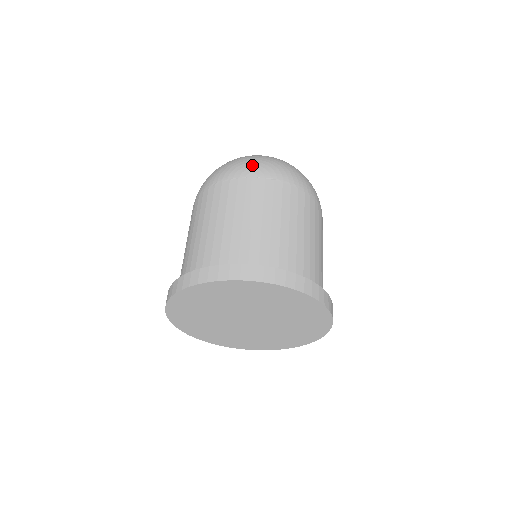
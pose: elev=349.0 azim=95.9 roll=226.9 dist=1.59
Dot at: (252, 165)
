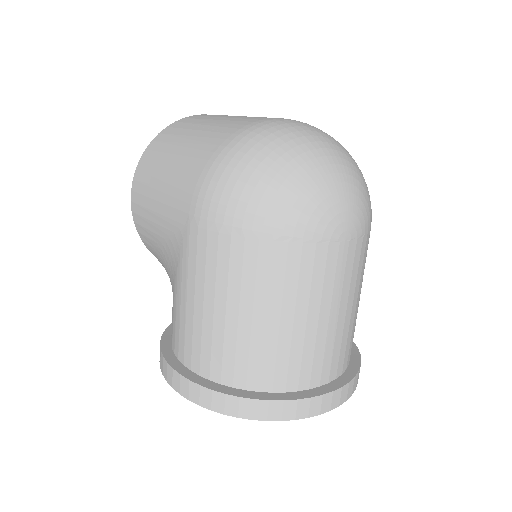
Dot at: (345, 211)
